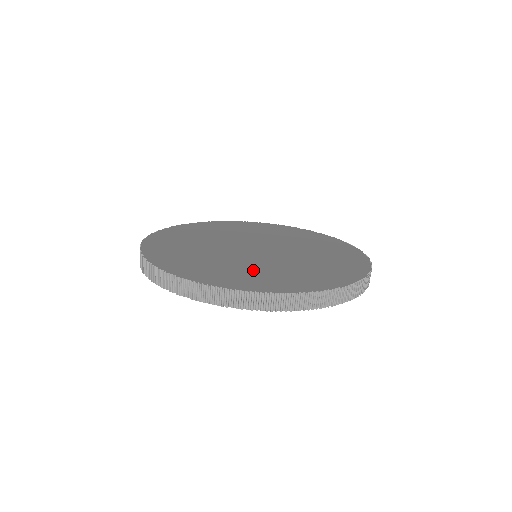
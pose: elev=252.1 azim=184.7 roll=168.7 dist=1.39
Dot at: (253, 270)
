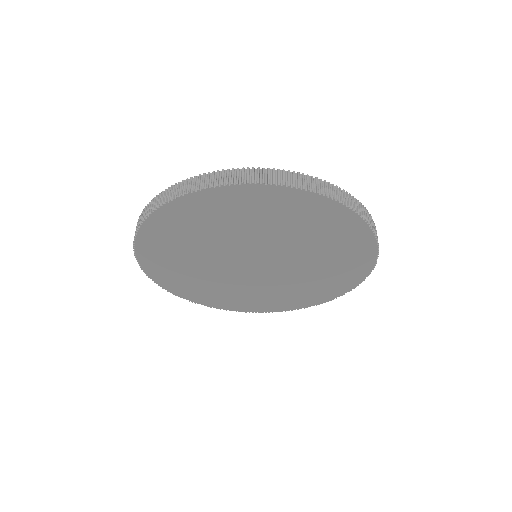
Dot at: occluded
